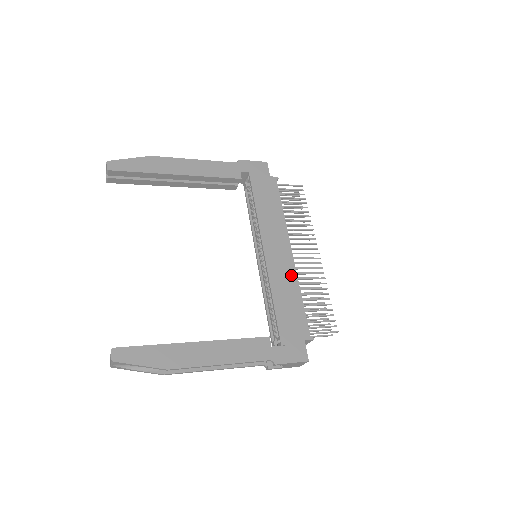
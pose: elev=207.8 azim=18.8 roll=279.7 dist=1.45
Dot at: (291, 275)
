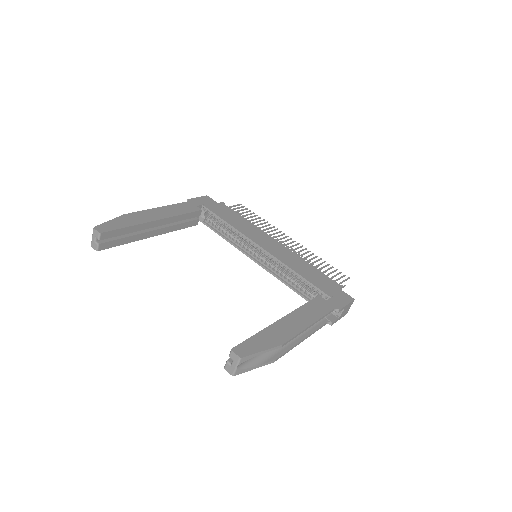
Dot at: (292, 255)
